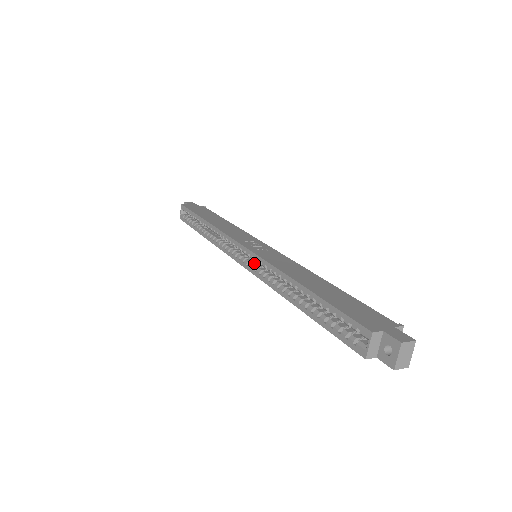
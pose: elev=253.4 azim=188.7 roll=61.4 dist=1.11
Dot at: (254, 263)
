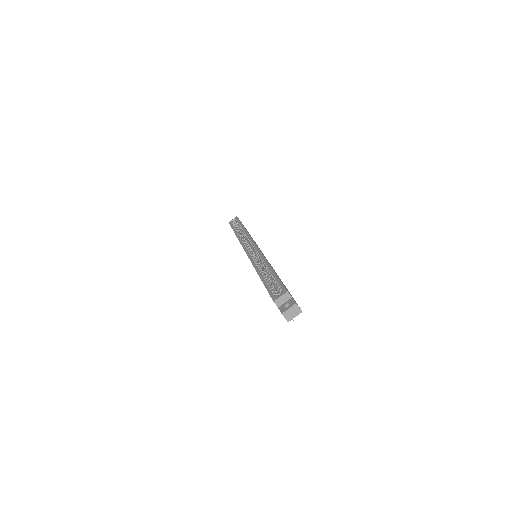
Dot at: (253, 254)
